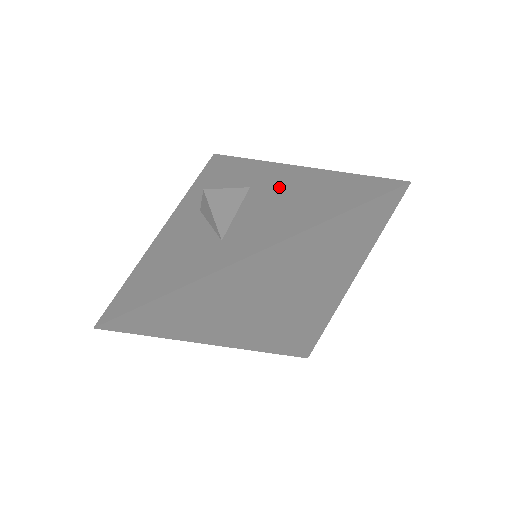
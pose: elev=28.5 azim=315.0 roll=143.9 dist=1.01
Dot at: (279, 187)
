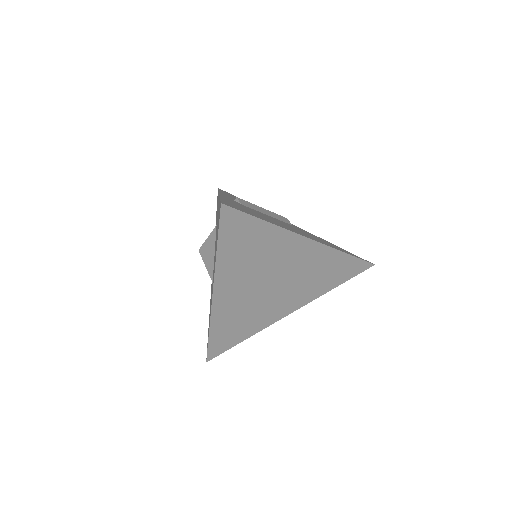
Dot at: occluded
